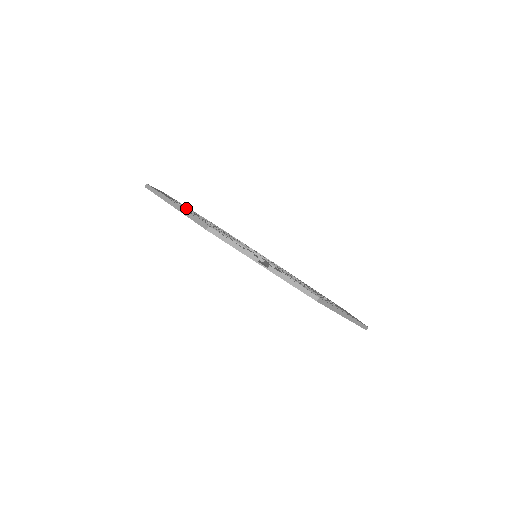
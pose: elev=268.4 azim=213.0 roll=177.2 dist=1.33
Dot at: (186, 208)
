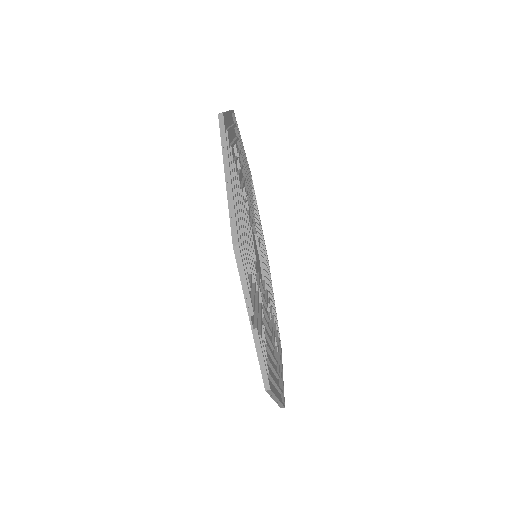
Dot at: occluded
